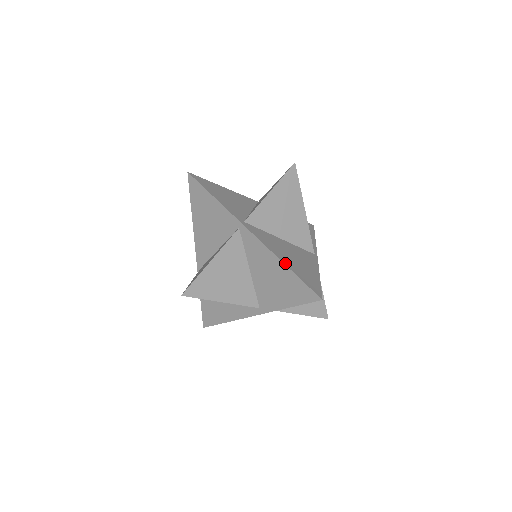
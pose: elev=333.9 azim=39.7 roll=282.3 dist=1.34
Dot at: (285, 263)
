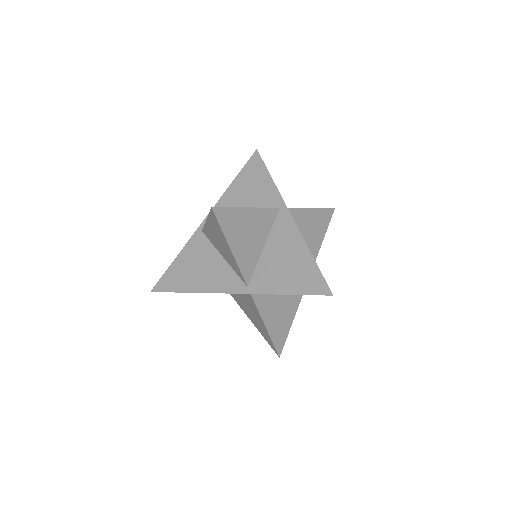
Dot at: (310, 252)
